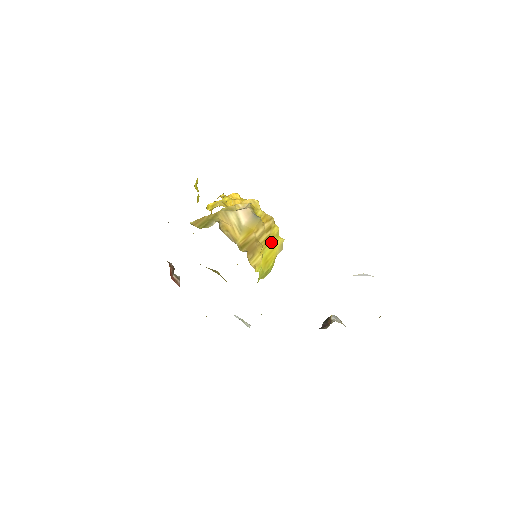
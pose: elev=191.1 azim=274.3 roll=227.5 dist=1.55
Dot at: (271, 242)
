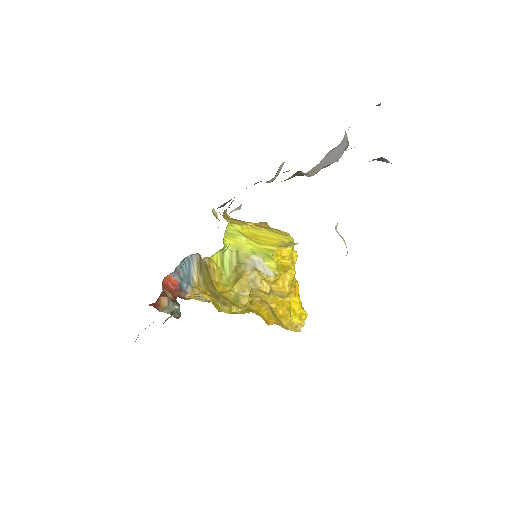
Dot at: (271, 233)
